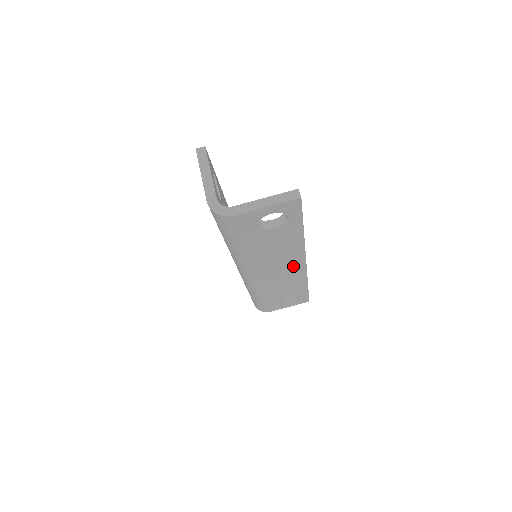
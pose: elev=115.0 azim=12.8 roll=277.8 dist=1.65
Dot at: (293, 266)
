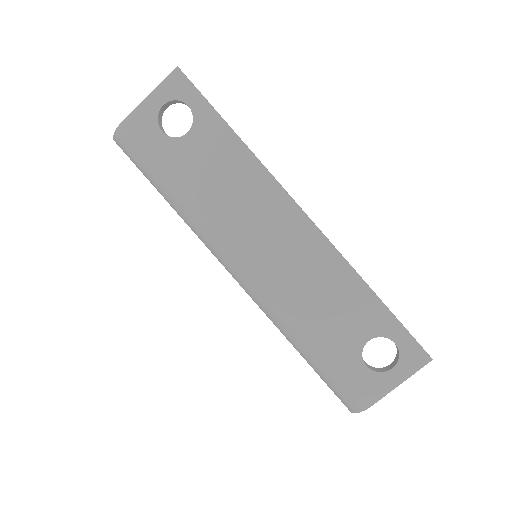
Dot at: (289, 226)
